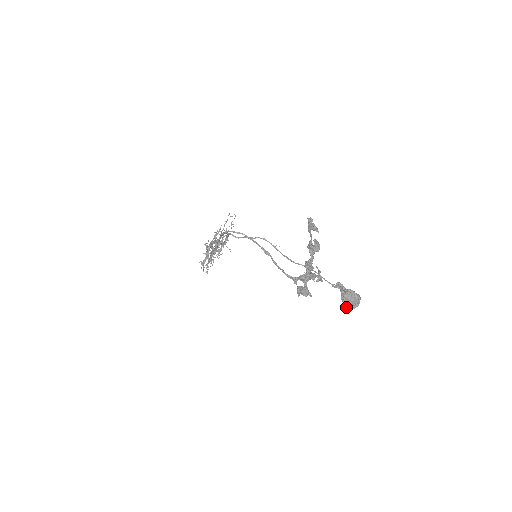
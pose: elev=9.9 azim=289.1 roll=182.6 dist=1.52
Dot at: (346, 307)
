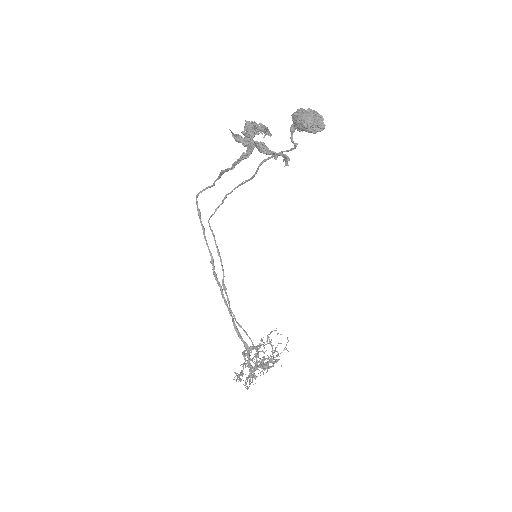
Dot at: (303, 126)
